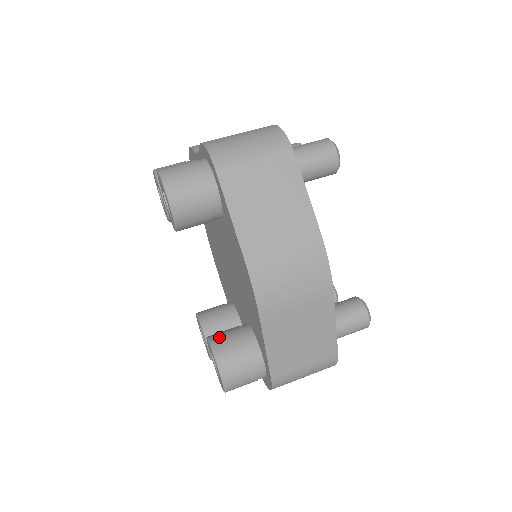
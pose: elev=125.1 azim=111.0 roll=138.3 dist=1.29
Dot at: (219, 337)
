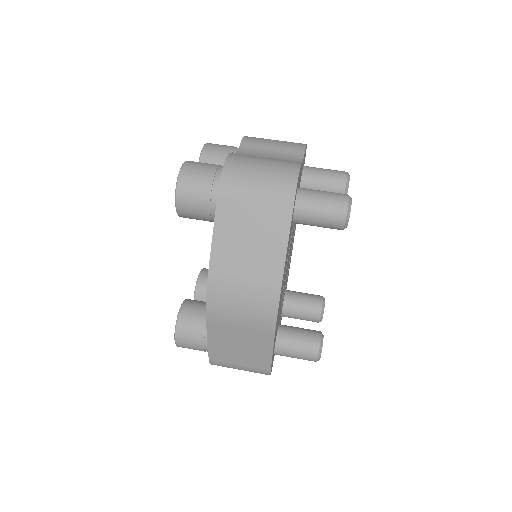
Dot at: (190, 306)
